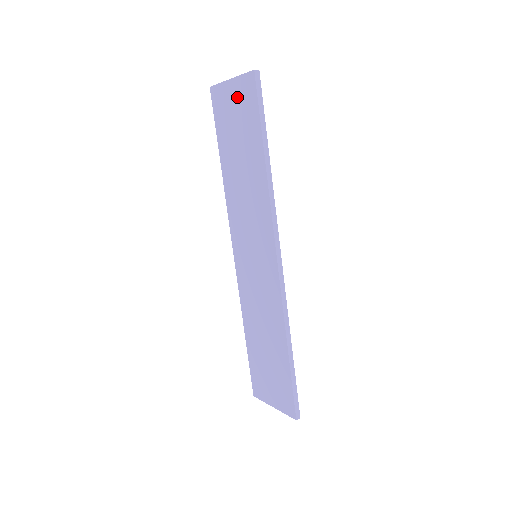
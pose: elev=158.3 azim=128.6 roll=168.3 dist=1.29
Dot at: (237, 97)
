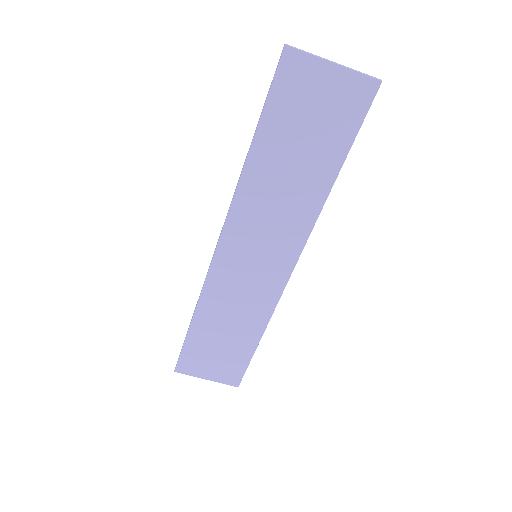
Dot at: (334, 92)
